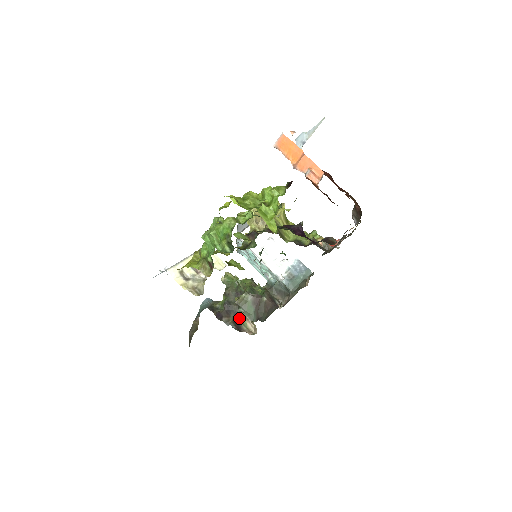
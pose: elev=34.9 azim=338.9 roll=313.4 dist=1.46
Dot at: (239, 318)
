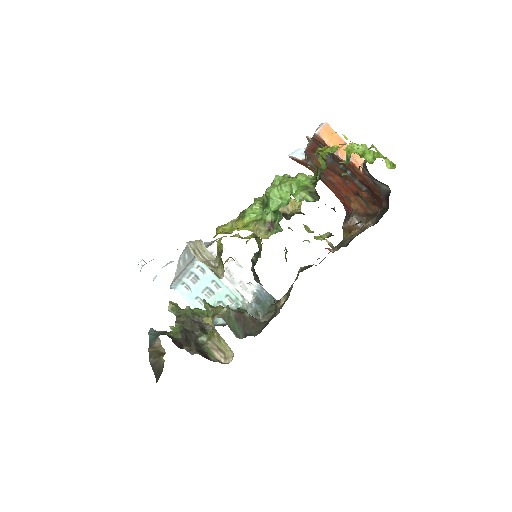
Dot at: (202, 348)
